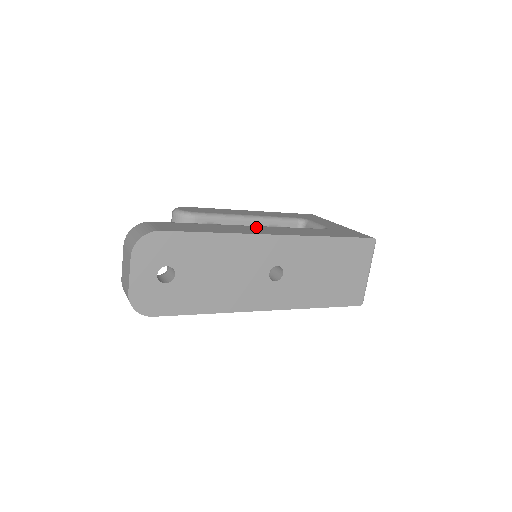
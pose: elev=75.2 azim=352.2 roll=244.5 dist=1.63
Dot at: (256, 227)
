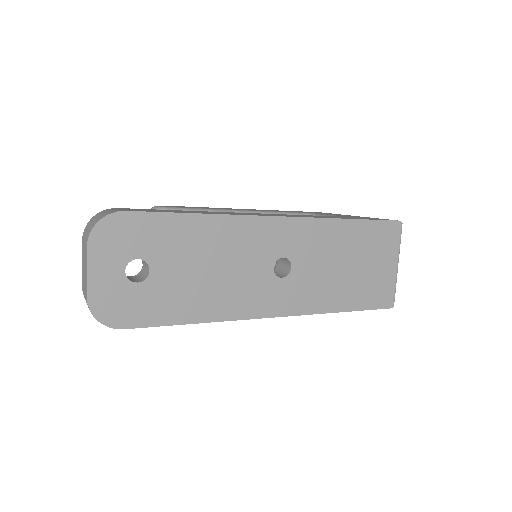
Dot at: (252, 213)
